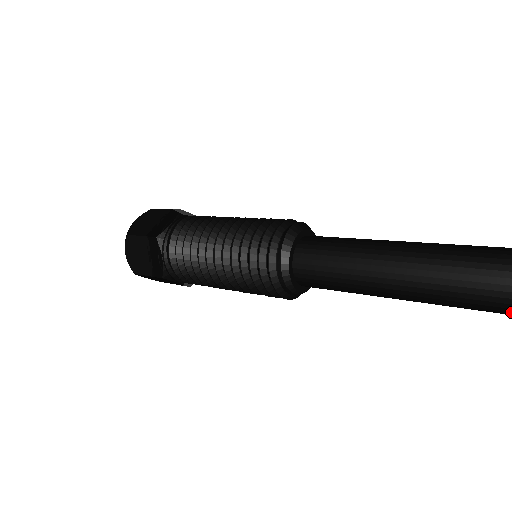
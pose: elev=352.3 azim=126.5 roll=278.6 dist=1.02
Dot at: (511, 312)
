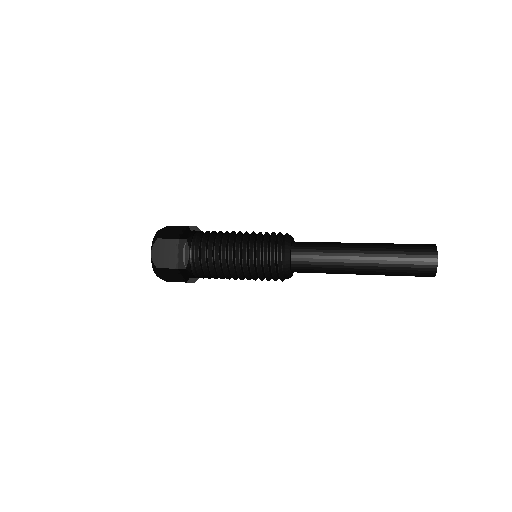
Dot at: occluded
